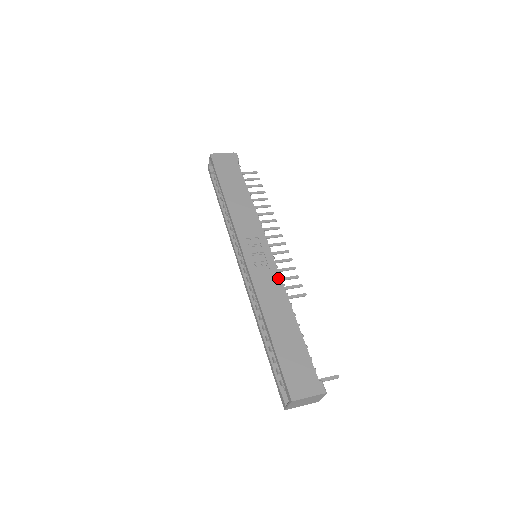
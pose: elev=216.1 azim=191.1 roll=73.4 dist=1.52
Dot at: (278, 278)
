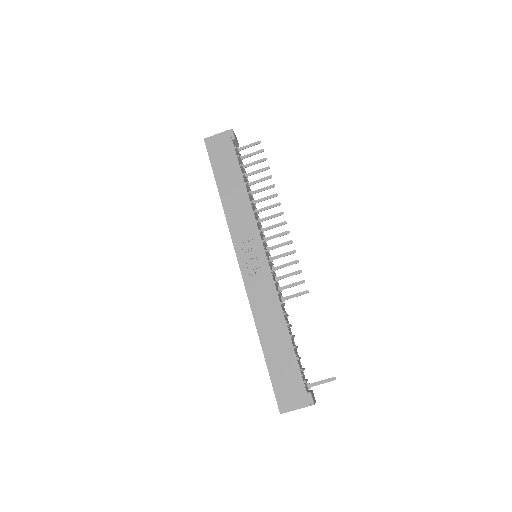
Dot at: (272, 286)
